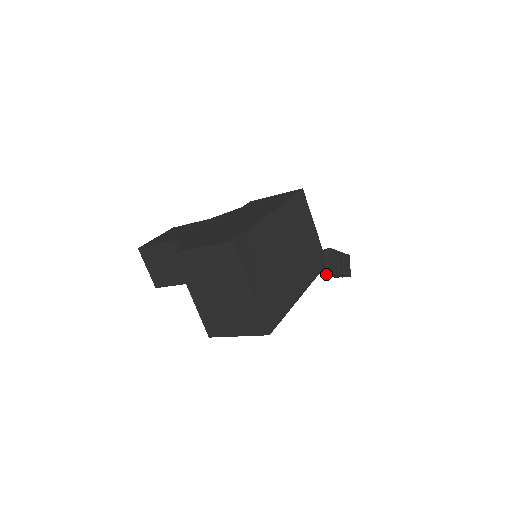
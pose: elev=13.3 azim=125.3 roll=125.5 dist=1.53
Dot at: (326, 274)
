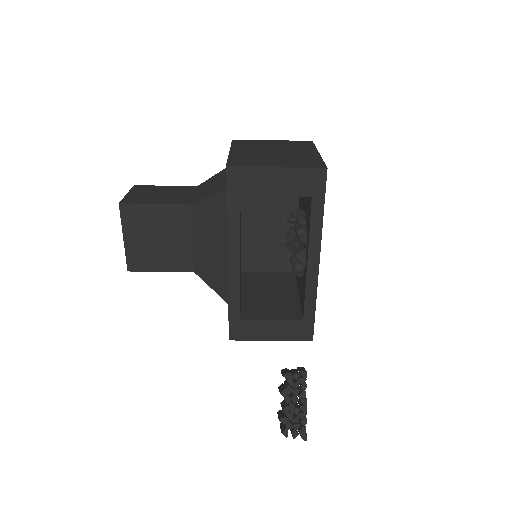
Dot at: (288, 389)
